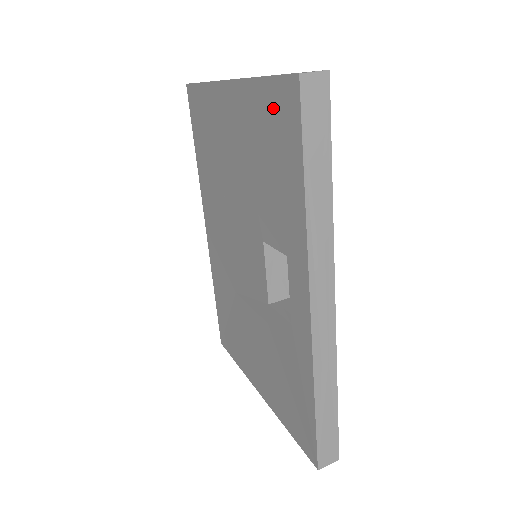
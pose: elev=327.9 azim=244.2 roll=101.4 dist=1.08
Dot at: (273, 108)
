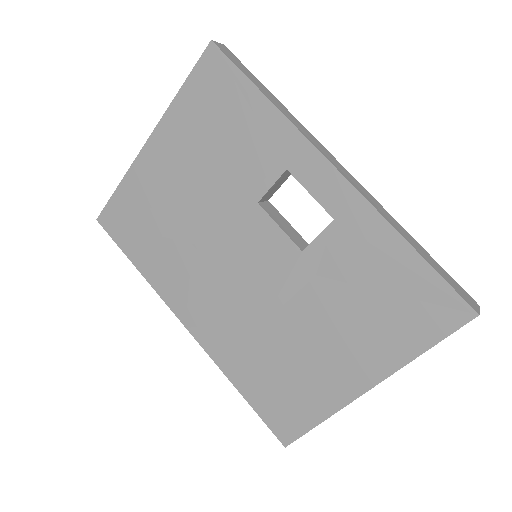
Dot at: (203, 90)
